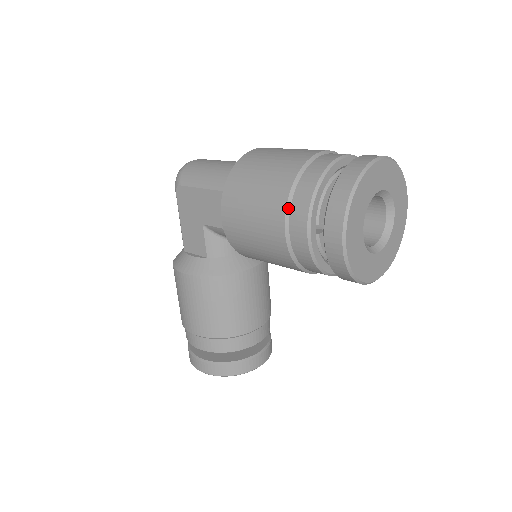
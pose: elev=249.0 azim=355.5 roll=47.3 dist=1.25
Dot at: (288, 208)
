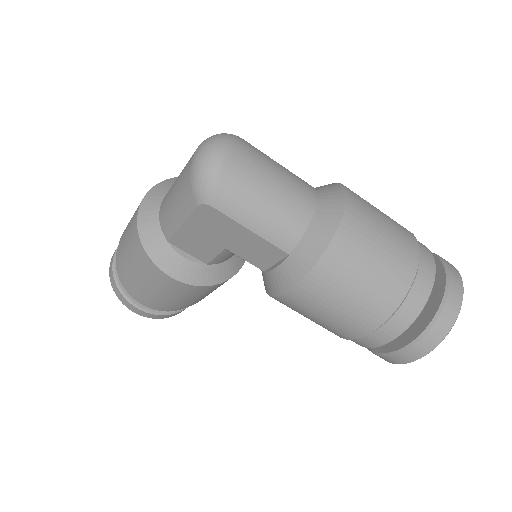
Dot at: (377, 329)
